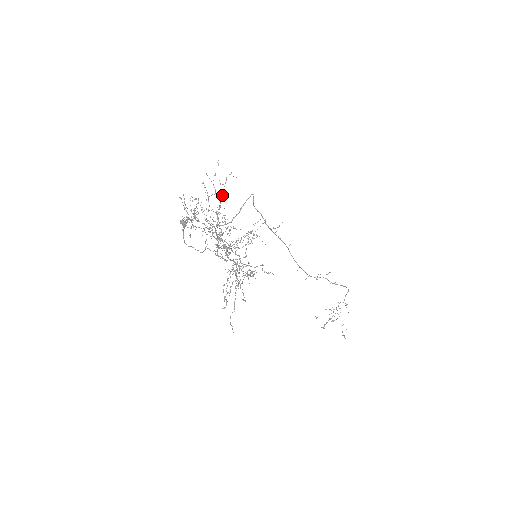
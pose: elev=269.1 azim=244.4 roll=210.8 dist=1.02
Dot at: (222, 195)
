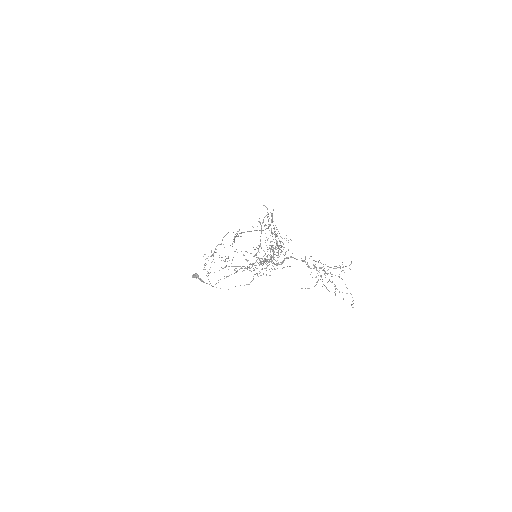
Dot at: occluded
